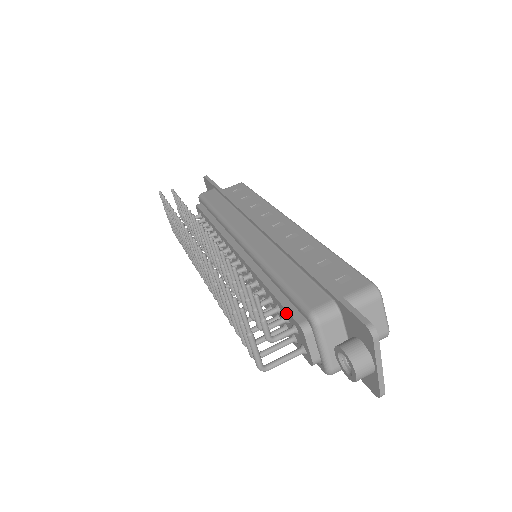
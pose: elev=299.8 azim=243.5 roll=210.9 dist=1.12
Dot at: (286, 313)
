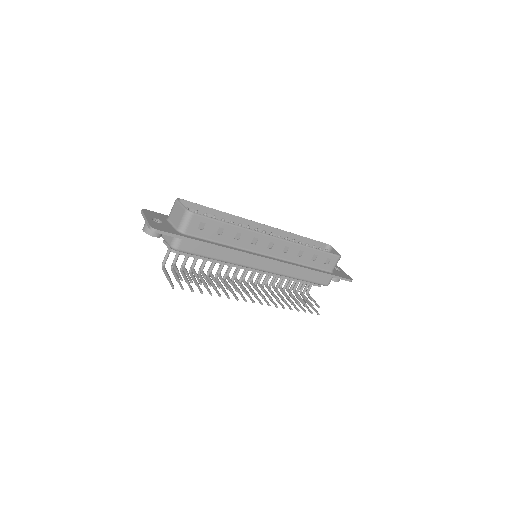
Dot at: (309, 284)
